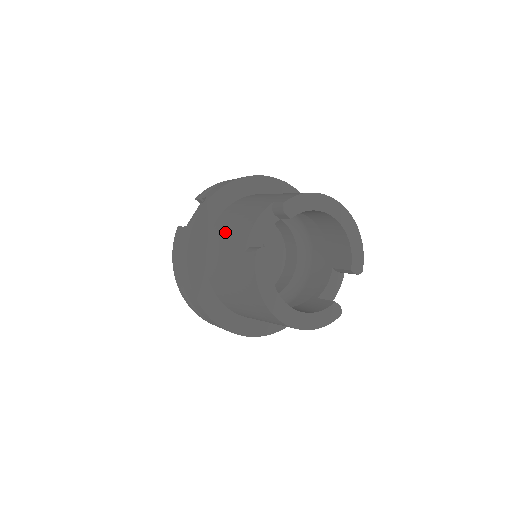
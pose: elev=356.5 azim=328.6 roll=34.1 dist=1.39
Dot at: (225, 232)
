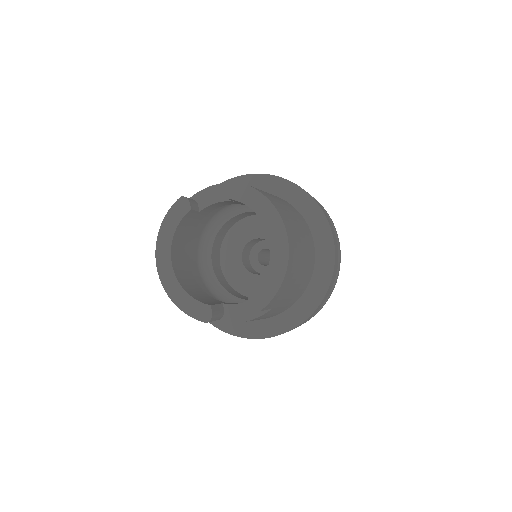
Dot at: occluded
